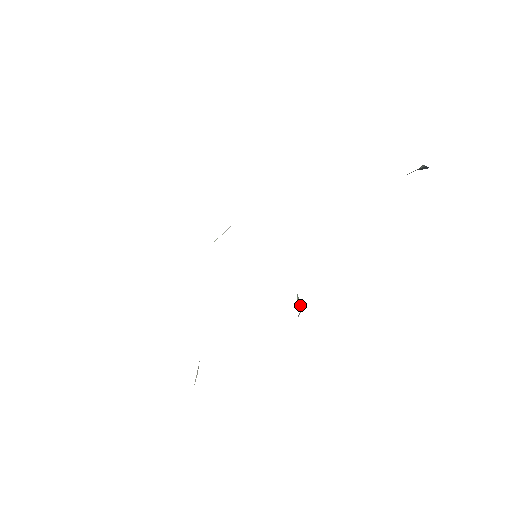
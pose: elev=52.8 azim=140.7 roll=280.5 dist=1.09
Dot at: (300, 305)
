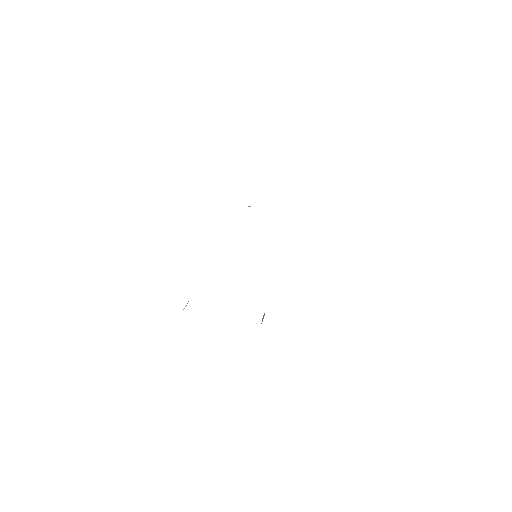
Dot at: occluded
